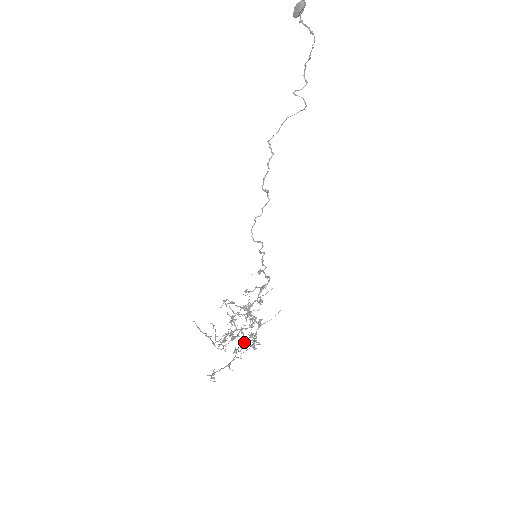
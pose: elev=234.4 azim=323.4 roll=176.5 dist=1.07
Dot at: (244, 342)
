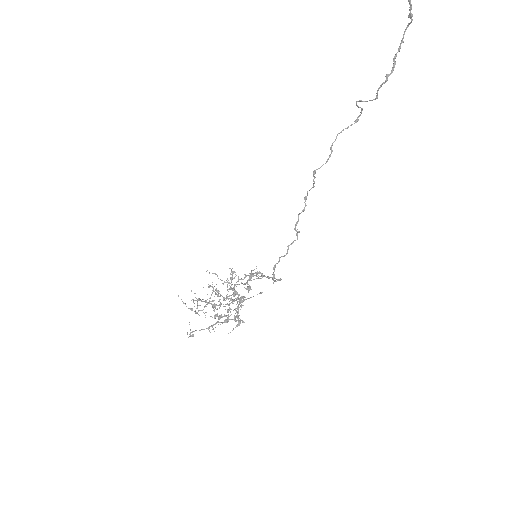
Dot at: (229, 319)
